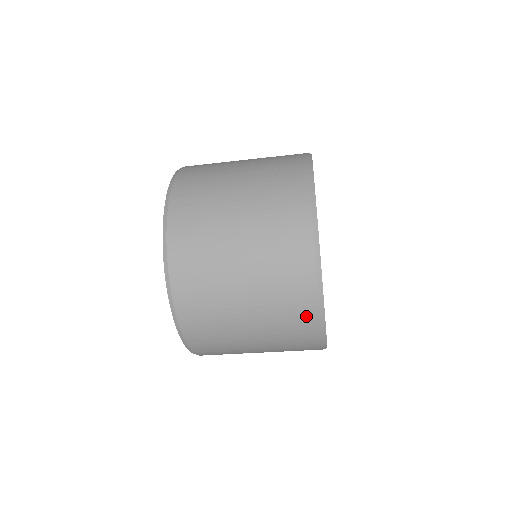
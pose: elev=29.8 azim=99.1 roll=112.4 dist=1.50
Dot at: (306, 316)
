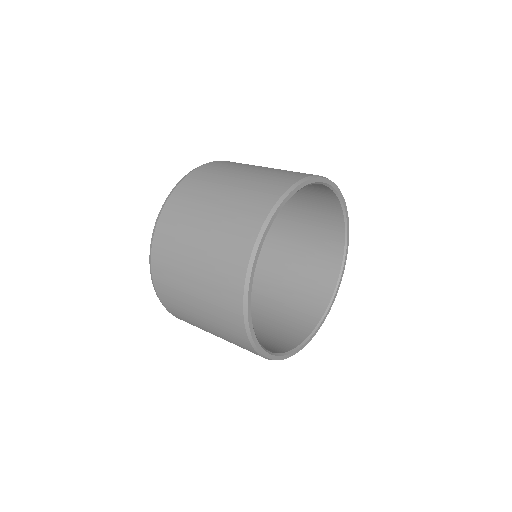
Dot at: (234, 315)
